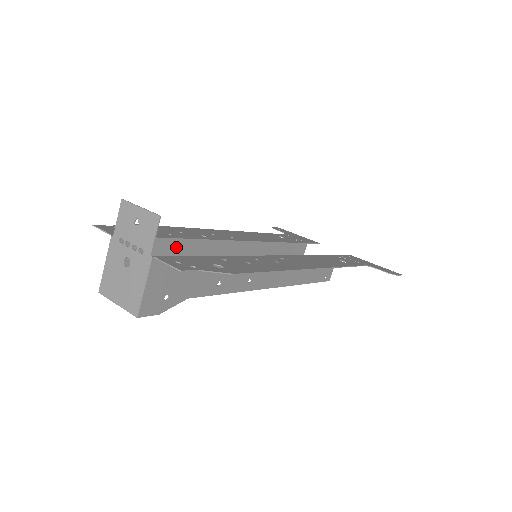
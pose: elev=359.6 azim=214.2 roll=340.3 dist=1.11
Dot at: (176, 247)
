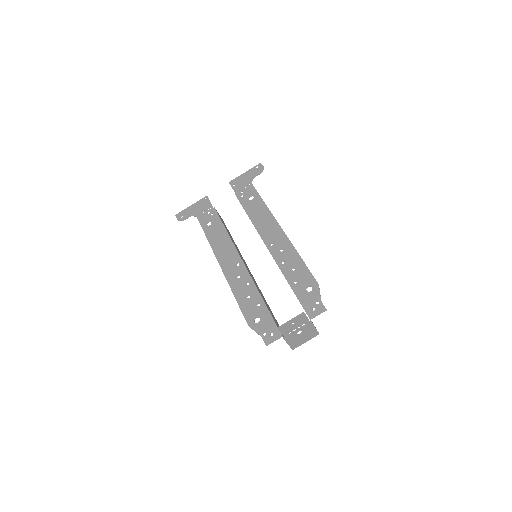
Dot at: (266, 304)
